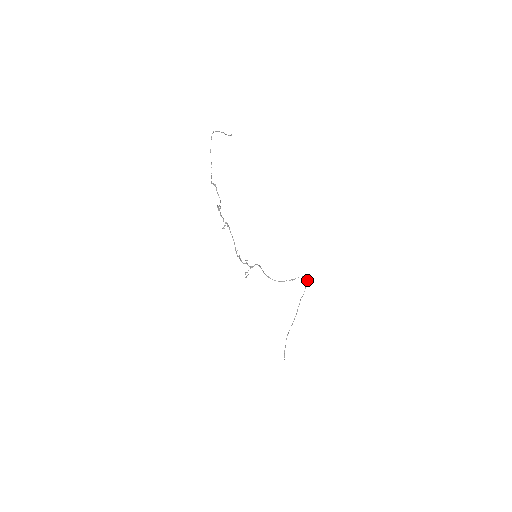
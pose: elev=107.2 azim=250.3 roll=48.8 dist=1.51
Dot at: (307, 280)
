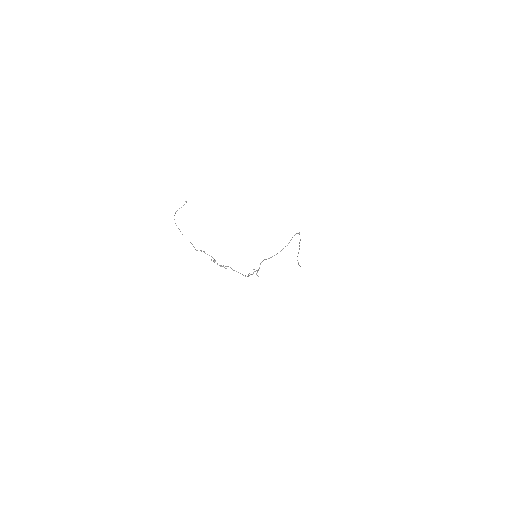
Dot at: (299, 234)
